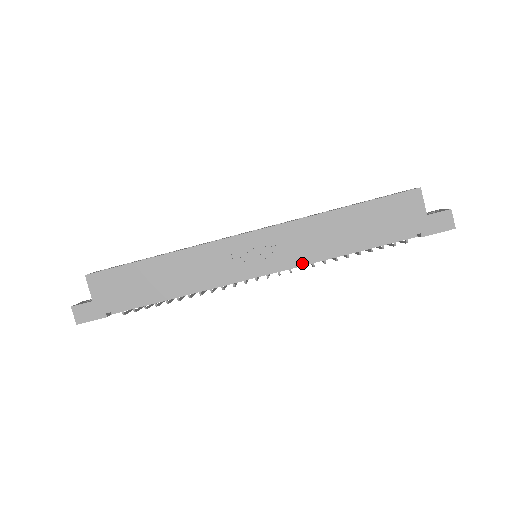
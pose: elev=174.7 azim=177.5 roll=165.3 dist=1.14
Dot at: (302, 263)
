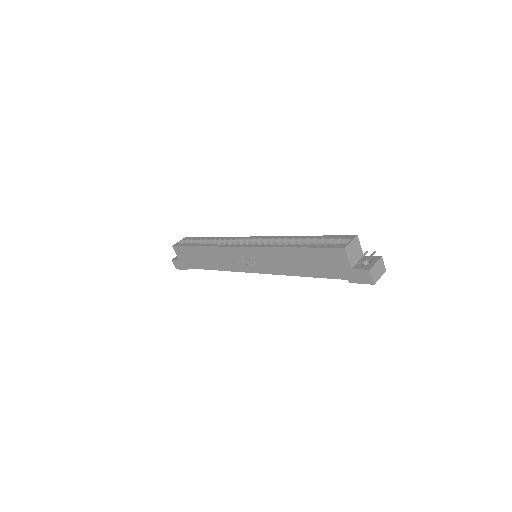
Dot at: (274, 274)
